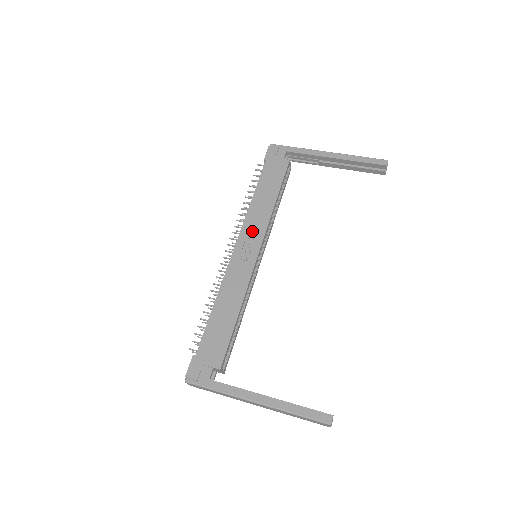
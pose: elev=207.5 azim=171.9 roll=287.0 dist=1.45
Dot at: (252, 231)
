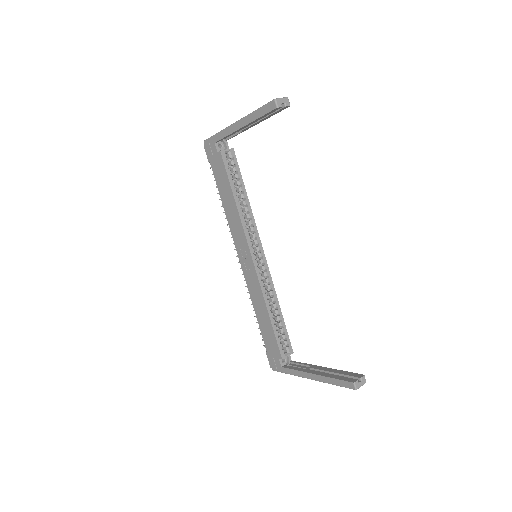
Dot at: (239, 240)
